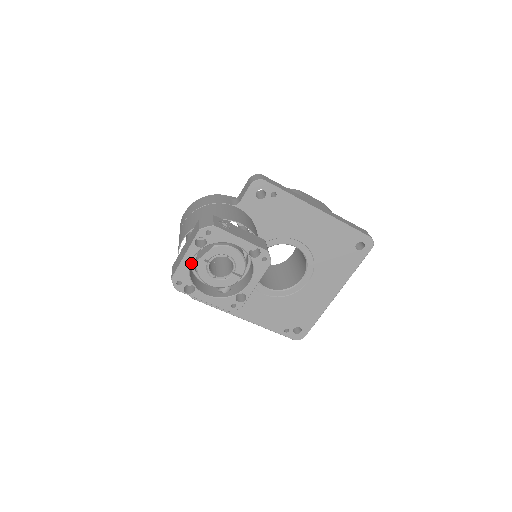
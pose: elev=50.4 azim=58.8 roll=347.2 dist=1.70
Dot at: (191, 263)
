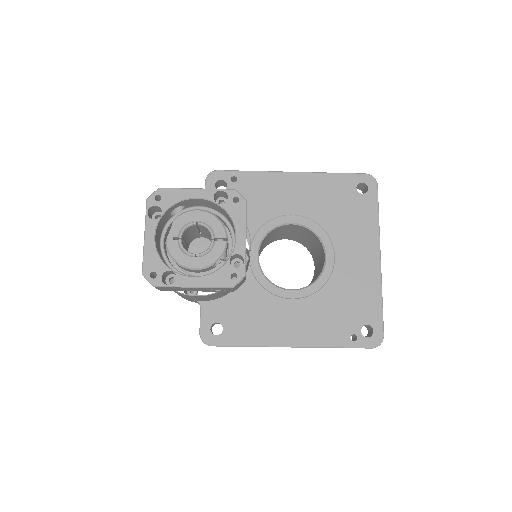
Dot at: (166, 261)
